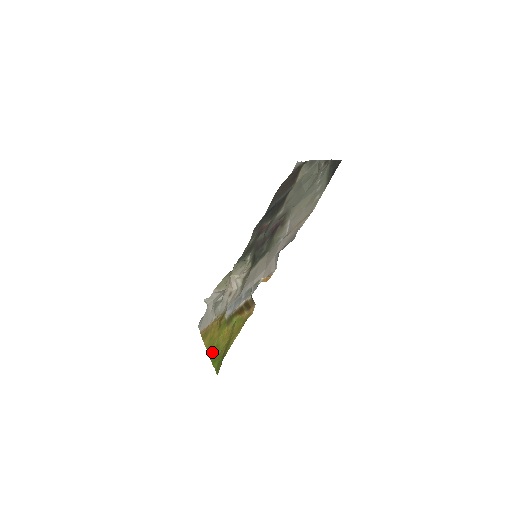
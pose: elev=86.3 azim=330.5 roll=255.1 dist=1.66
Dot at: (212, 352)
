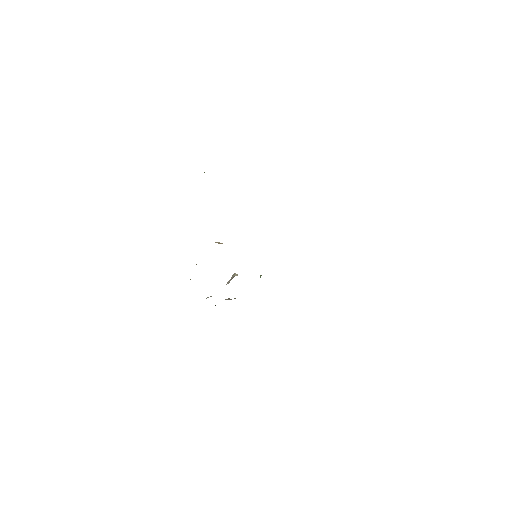
Dot at: occluded
